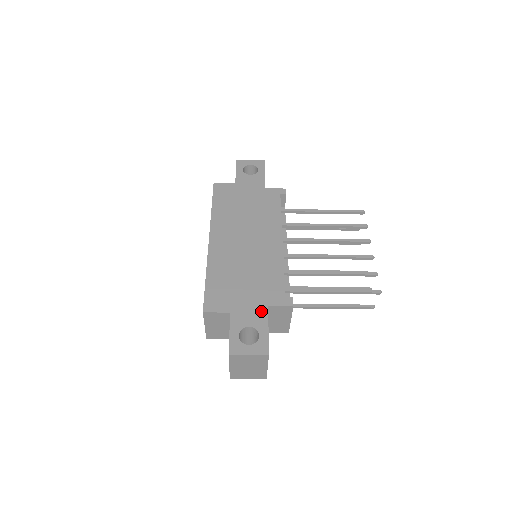
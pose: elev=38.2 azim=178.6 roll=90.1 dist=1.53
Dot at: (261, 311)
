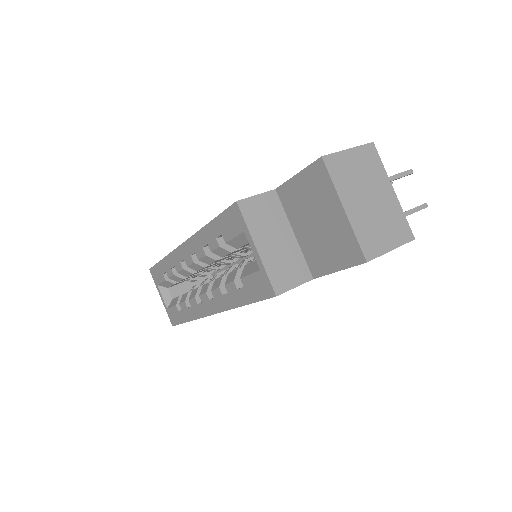
Dot at: occluded
